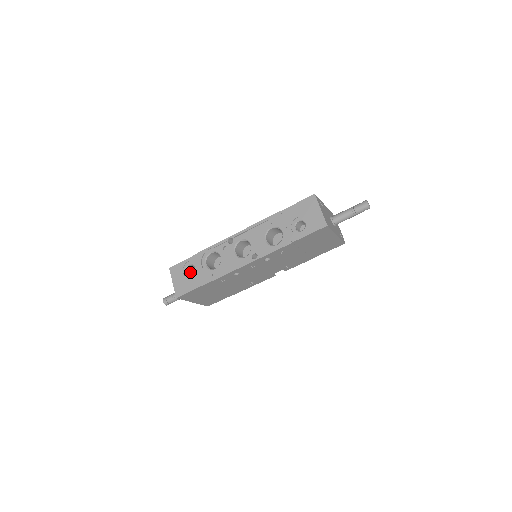
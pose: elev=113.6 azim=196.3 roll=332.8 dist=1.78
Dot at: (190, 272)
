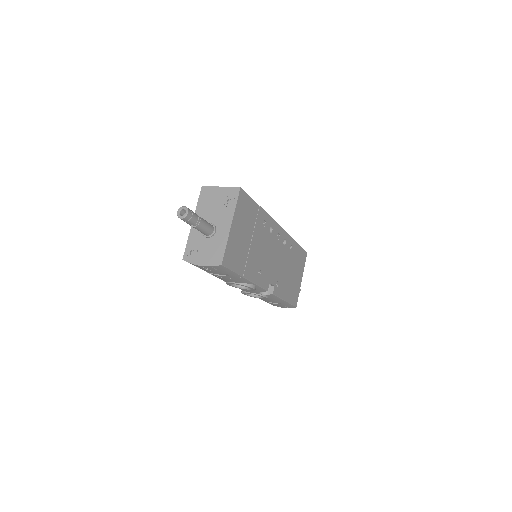
Dot at: occluded
